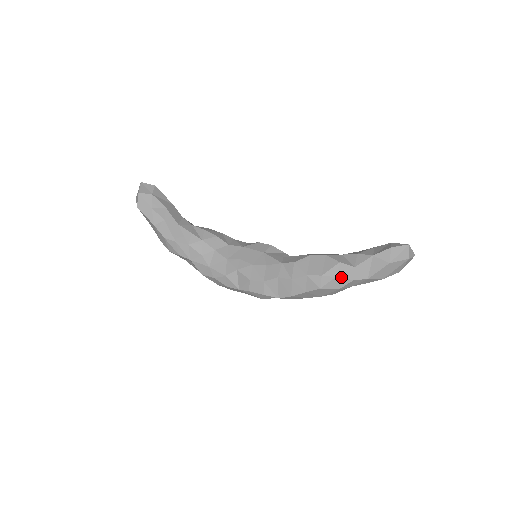
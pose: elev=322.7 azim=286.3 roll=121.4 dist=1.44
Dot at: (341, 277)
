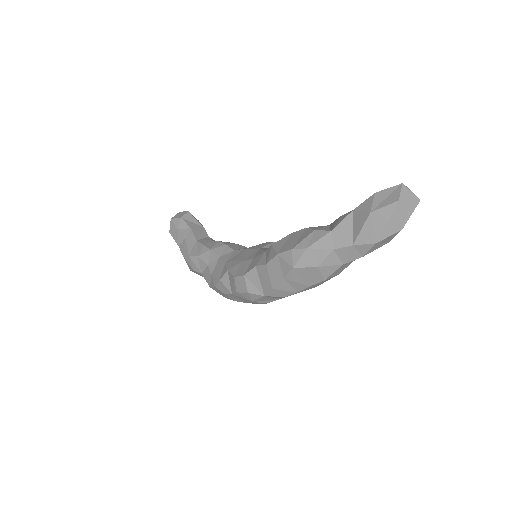
Dot at: (315, 247)
